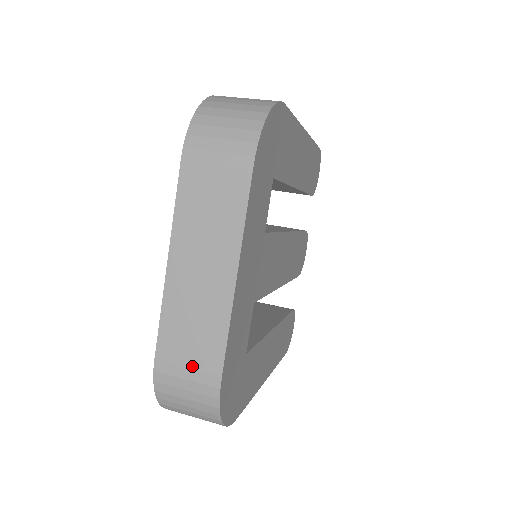
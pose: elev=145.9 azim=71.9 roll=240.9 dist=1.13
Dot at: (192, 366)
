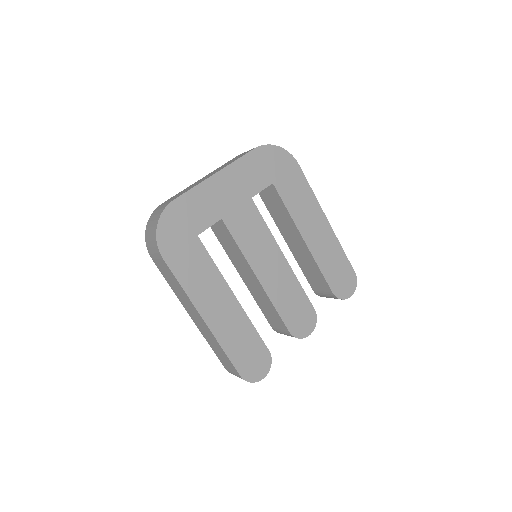
Dot at: occluded
